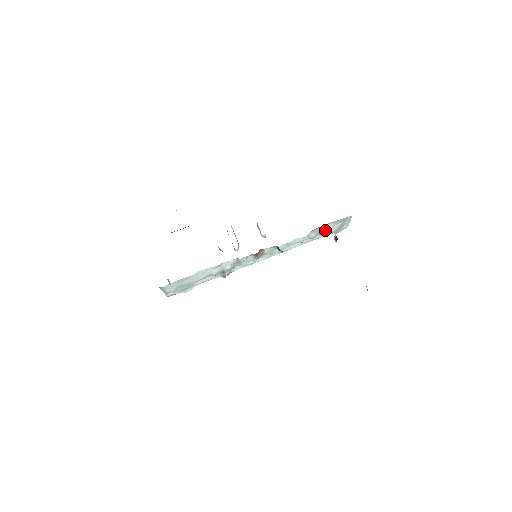
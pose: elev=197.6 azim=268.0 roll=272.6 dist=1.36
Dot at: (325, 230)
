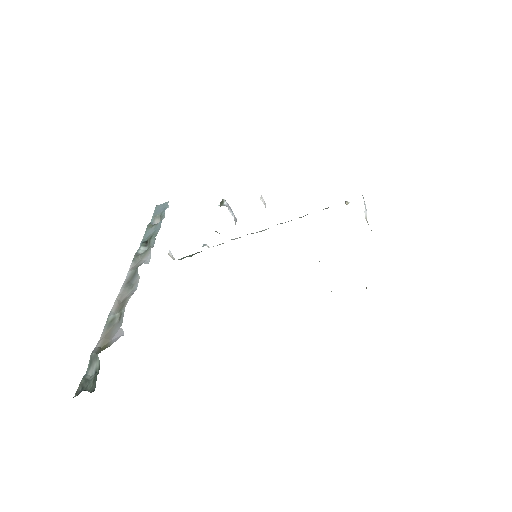
Dot at: occluded
